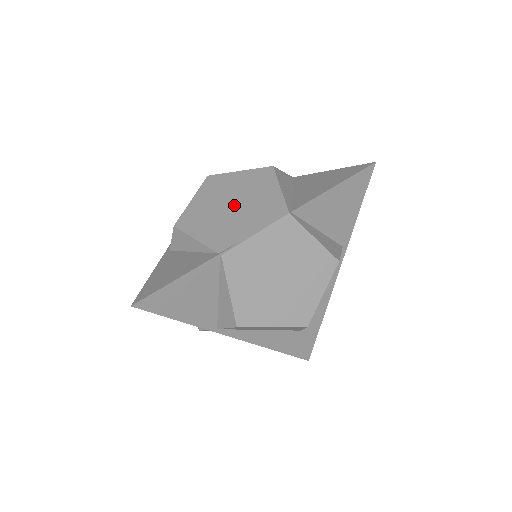
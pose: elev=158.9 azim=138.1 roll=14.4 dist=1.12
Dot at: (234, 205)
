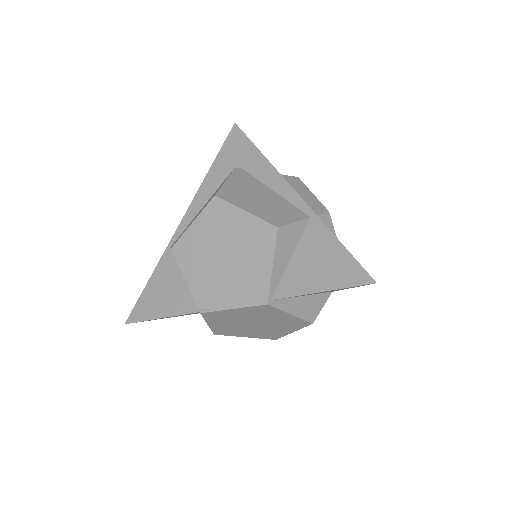
Dot at: (226, 259)
